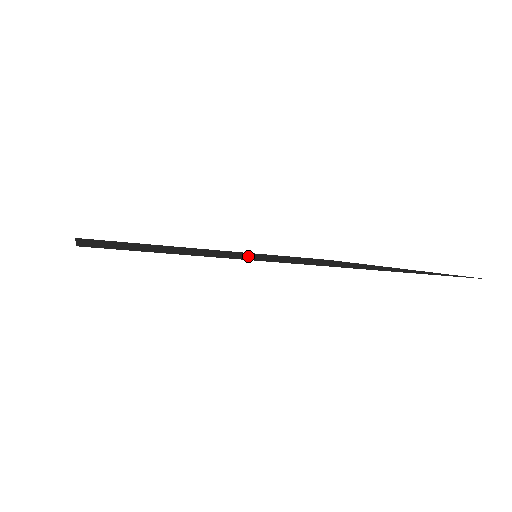
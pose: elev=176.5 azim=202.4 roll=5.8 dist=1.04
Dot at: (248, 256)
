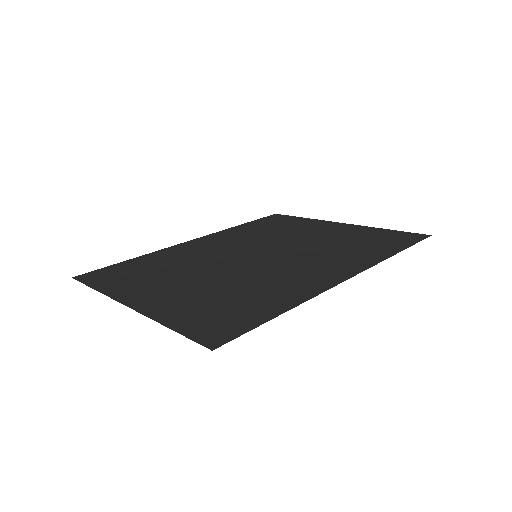
Dot at: (266, 269)
